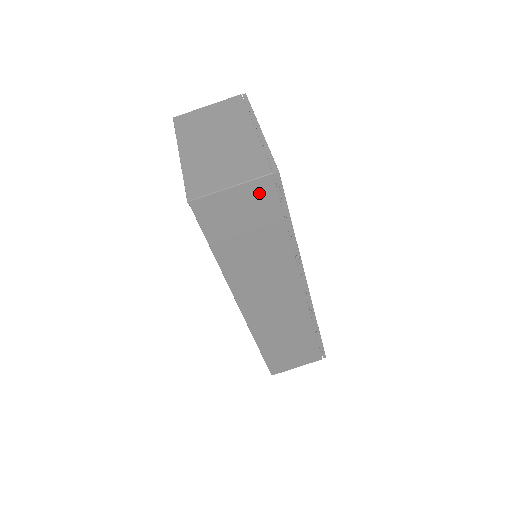
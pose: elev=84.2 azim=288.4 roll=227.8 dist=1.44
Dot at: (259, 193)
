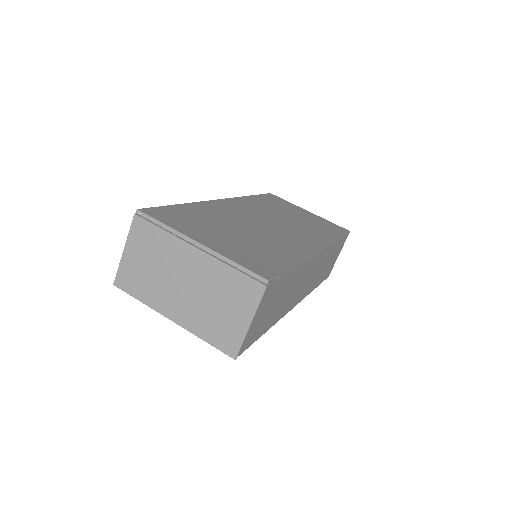
Dot at: (266, 298)
